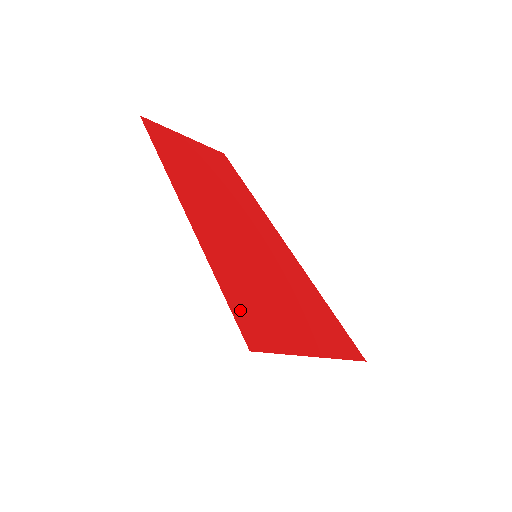
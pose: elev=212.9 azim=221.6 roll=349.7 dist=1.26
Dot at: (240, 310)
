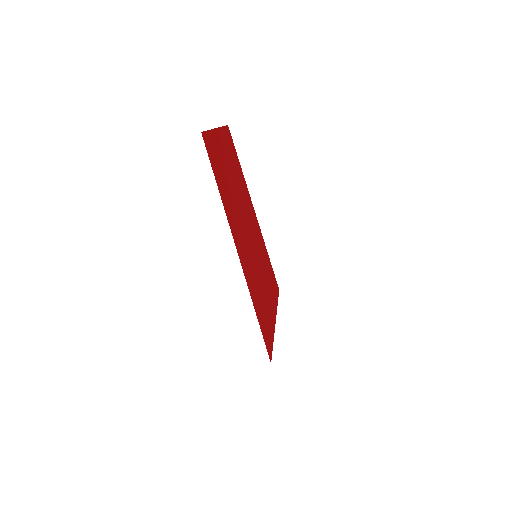
Dot at: (264, 331)
